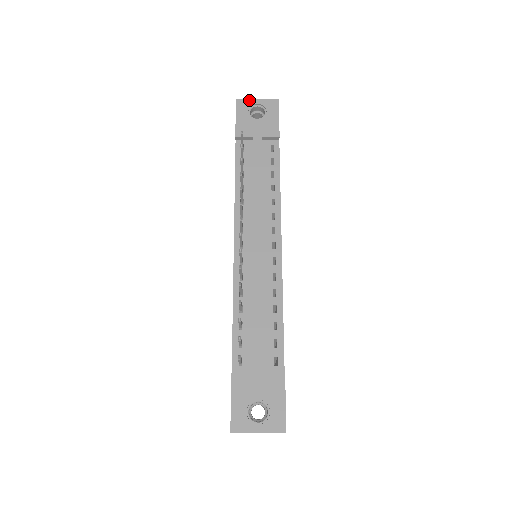
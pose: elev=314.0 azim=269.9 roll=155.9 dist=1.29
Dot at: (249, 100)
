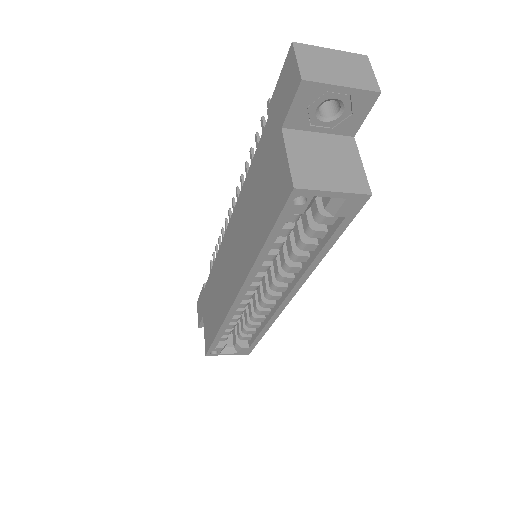
Dot at: occluded
